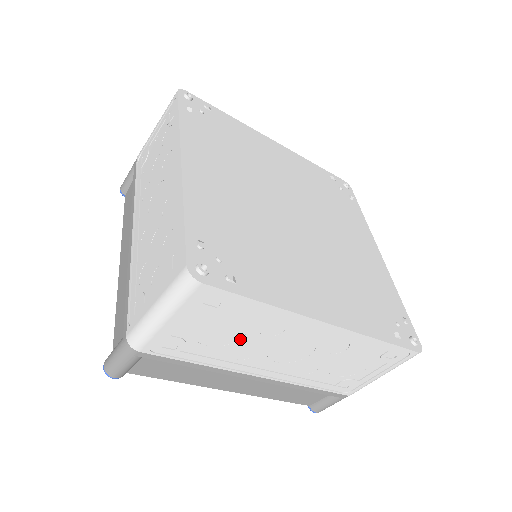
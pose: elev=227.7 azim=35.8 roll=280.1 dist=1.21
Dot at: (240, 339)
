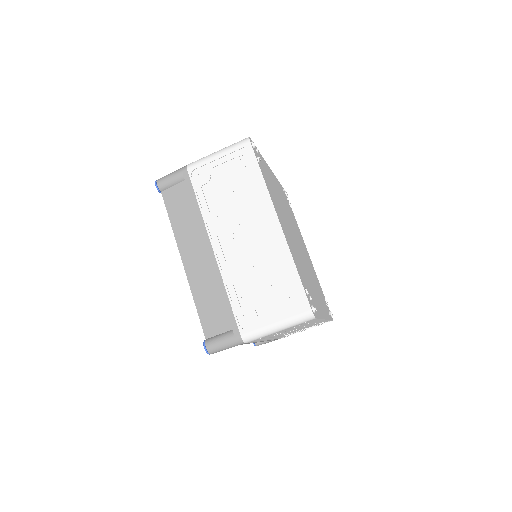
Dot at: occluded
